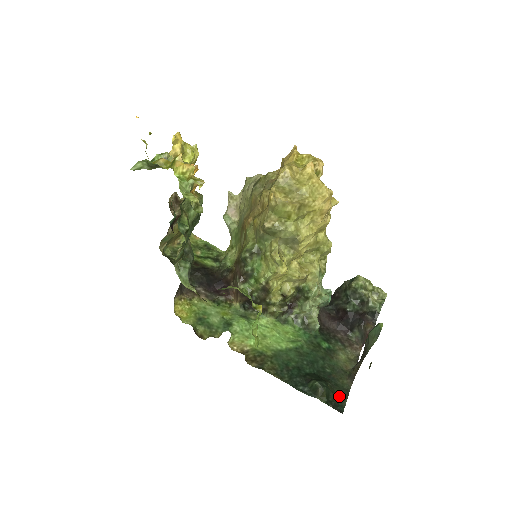
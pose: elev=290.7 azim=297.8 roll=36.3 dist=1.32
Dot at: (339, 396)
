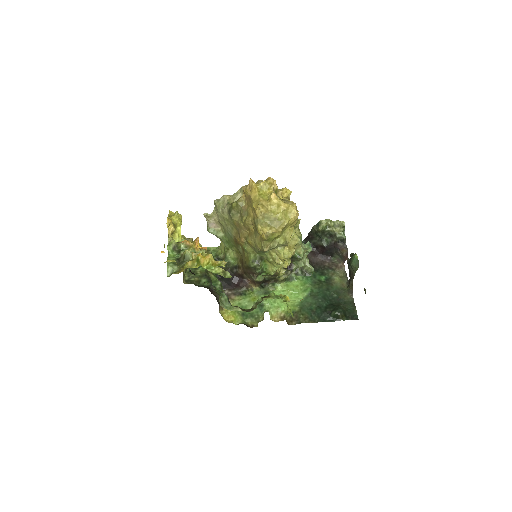
Dot at: (351, 310)
